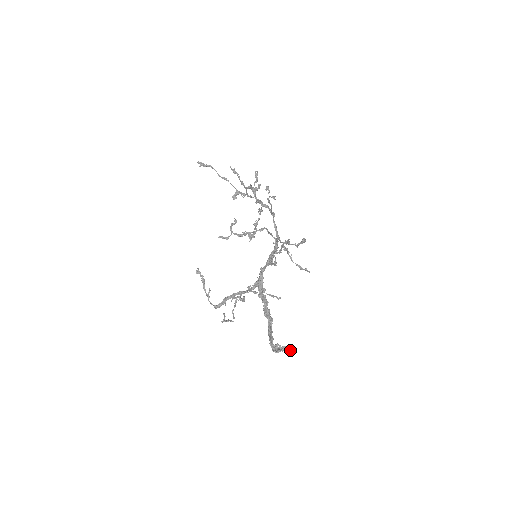
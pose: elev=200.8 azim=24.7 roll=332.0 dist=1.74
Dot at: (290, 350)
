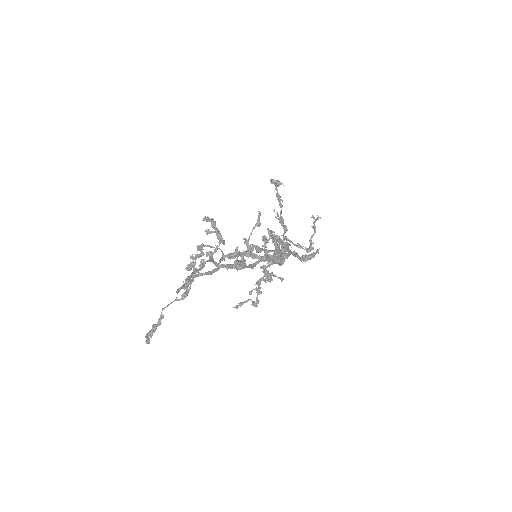
Dot at: occluded
